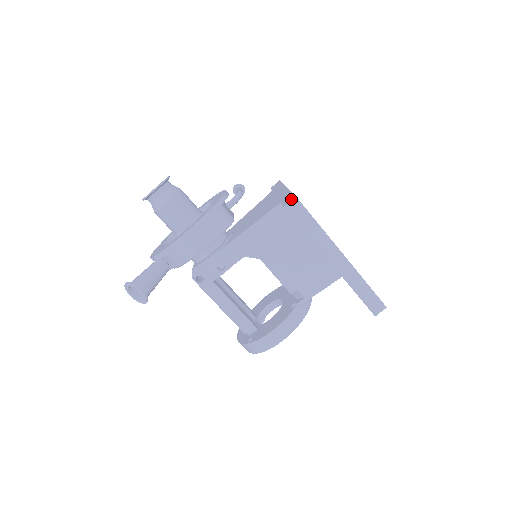
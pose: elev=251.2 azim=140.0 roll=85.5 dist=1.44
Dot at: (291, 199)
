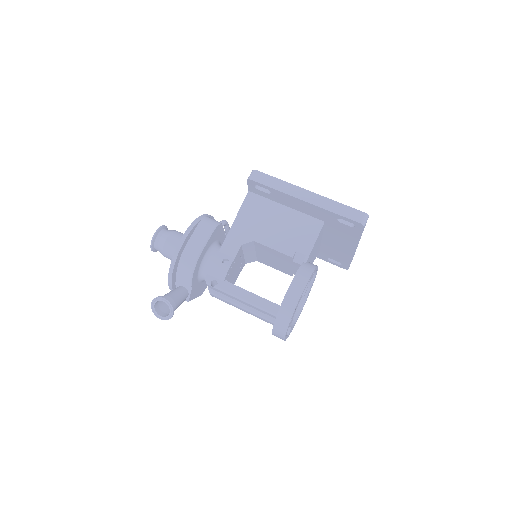
Dot at: occluded
